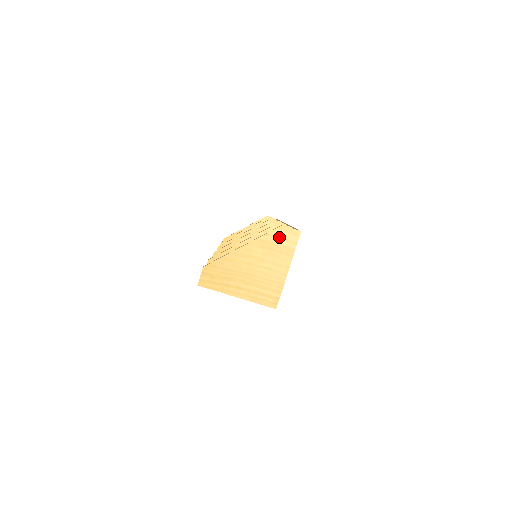
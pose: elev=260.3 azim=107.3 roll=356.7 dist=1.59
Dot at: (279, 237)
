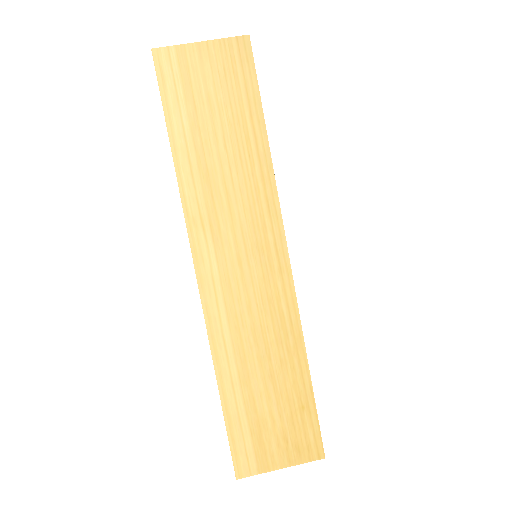
Dot at: occluded
